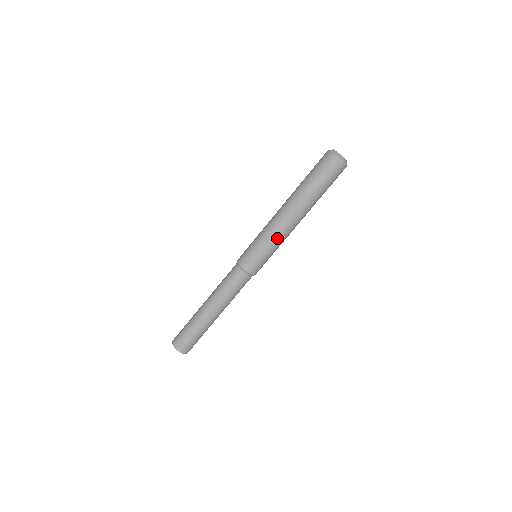
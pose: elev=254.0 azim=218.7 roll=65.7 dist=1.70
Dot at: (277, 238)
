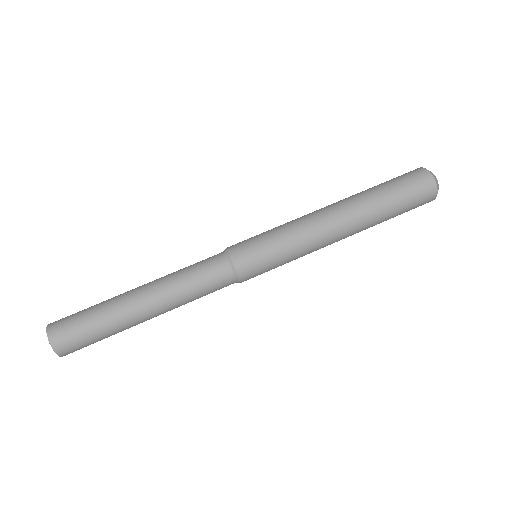
Dot at: (299, 229)
